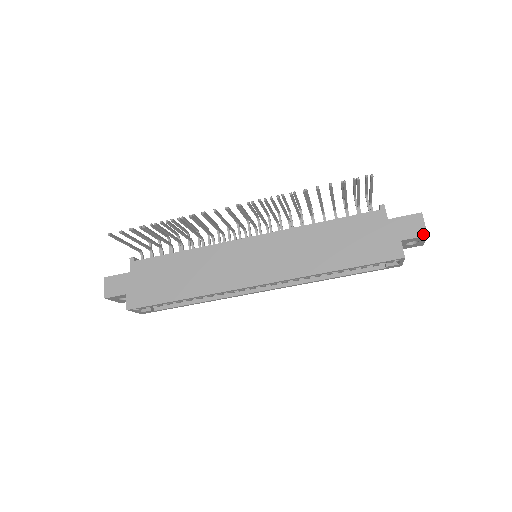
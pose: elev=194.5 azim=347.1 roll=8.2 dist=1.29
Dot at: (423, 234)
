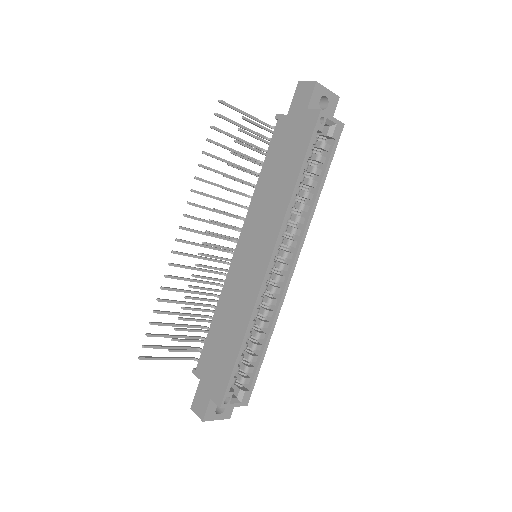
Dot at: (313, 86)
